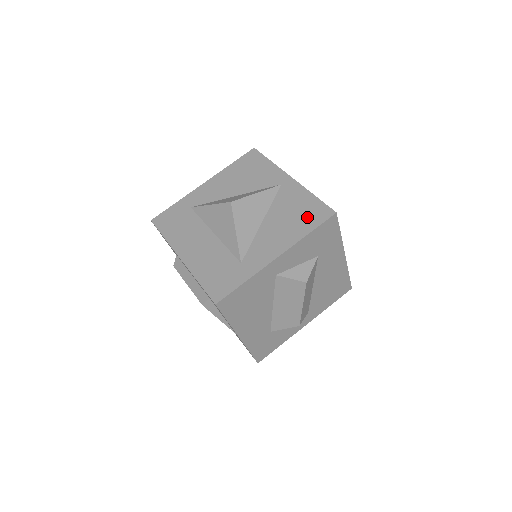
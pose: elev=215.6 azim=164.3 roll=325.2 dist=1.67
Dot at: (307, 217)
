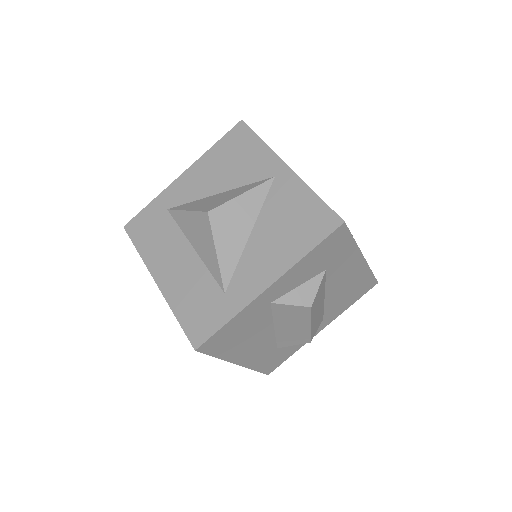
Dot at: (306, 228)
